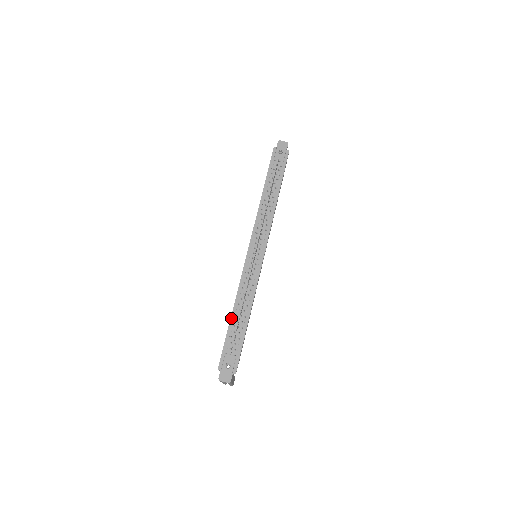
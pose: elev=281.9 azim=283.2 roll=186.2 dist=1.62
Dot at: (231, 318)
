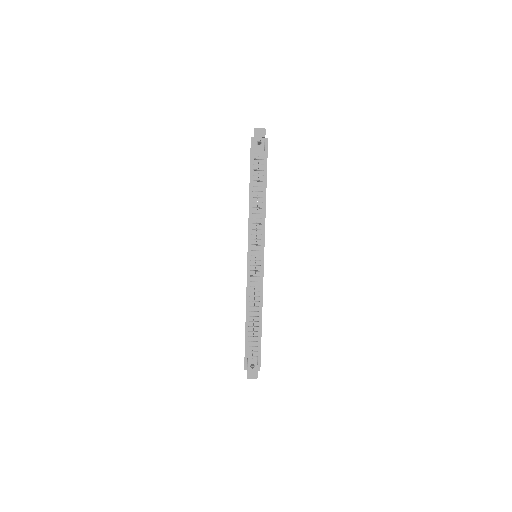
Dot at: (246, 325)
